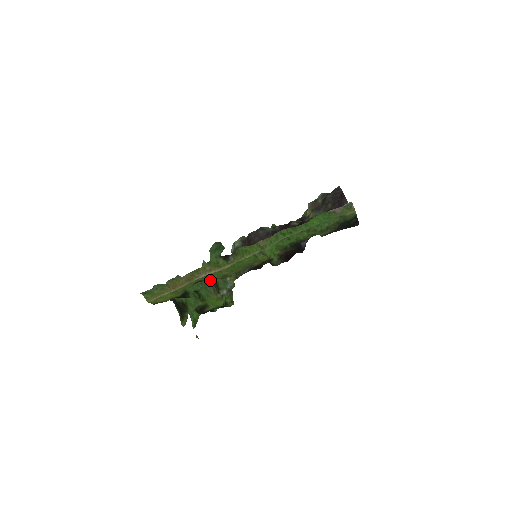
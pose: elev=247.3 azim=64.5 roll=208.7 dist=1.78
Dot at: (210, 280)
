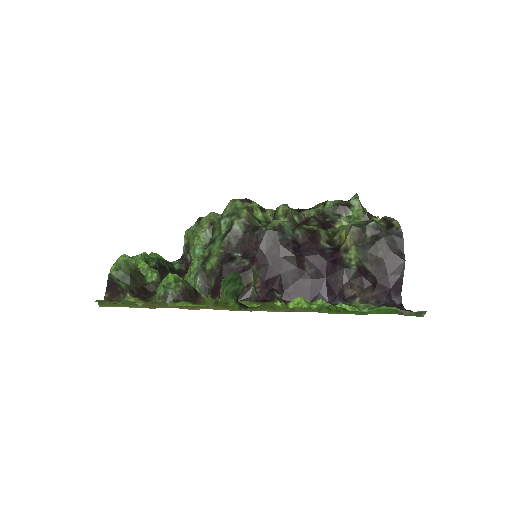
Dot at: occluded
